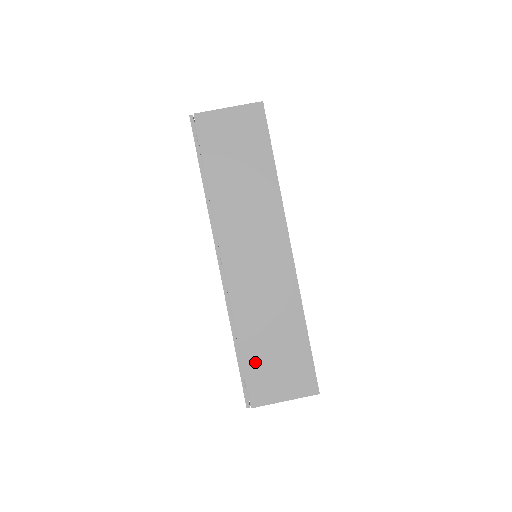
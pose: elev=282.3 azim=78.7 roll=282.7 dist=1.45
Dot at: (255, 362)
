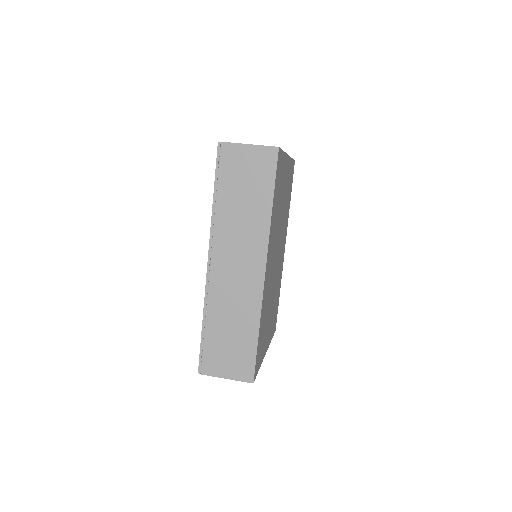
Dot at: (213, 344)
